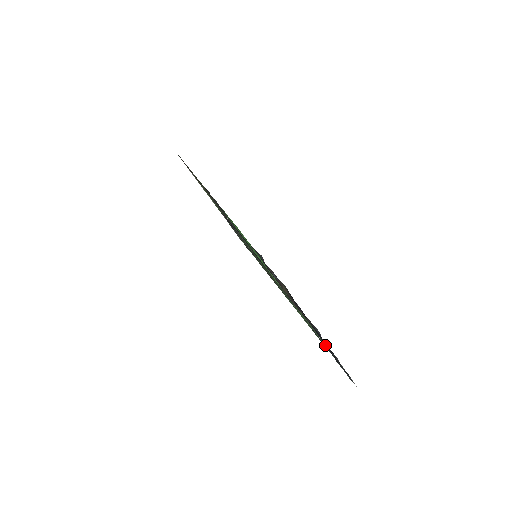
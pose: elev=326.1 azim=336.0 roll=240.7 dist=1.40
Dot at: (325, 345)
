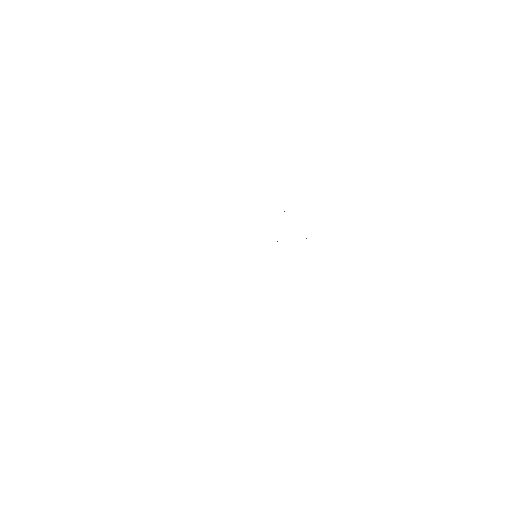
Dot at: occluded
